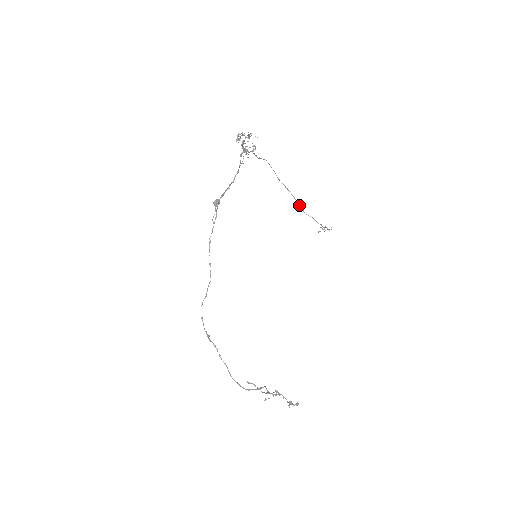
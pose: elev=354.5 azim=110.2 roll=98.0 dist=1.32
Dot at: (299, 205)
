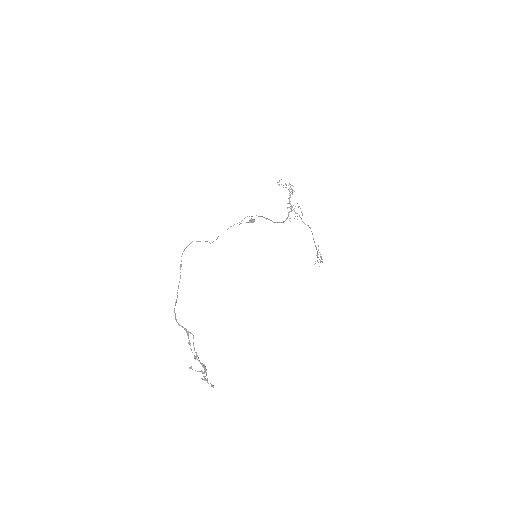
Dot at: occluded
